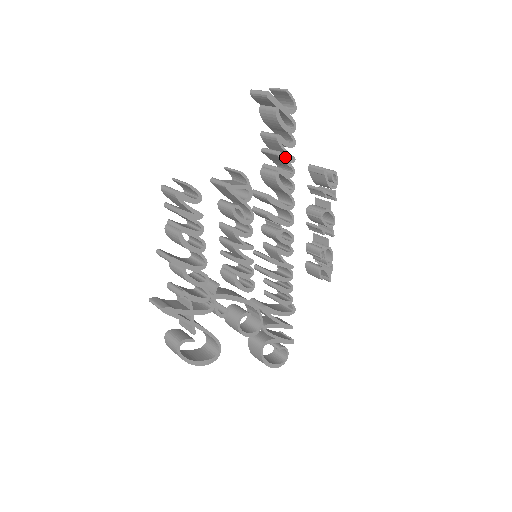
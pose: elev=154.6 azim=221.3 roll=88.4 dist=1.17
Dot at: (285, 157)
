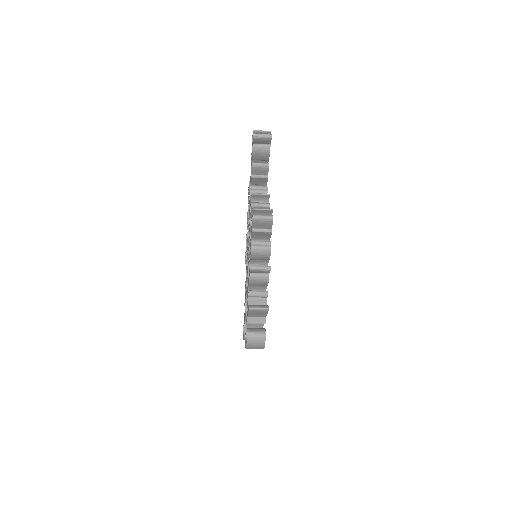
Dot at: occluded
